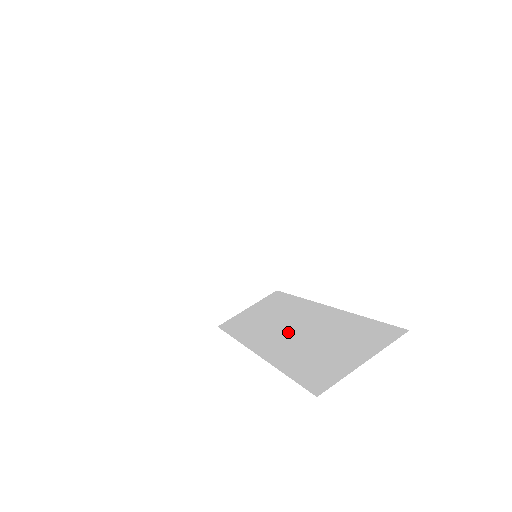
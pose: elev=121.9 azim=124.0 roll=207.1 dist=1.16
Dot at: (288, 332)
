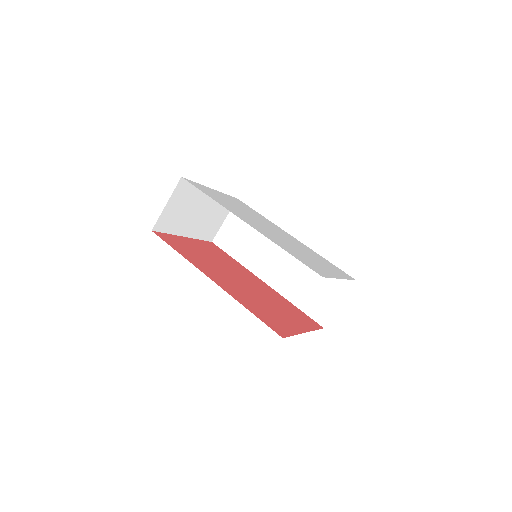
Dot at: (279, 265)
